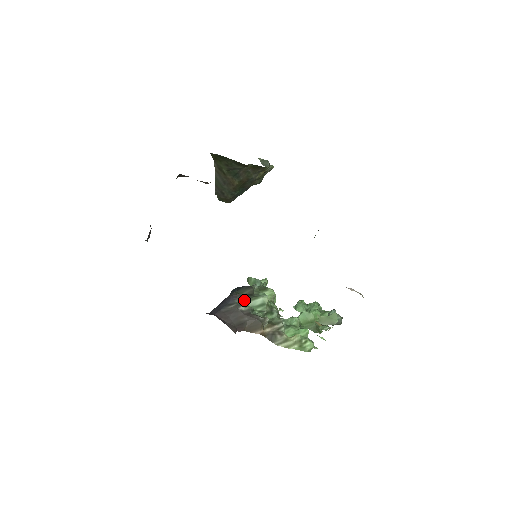
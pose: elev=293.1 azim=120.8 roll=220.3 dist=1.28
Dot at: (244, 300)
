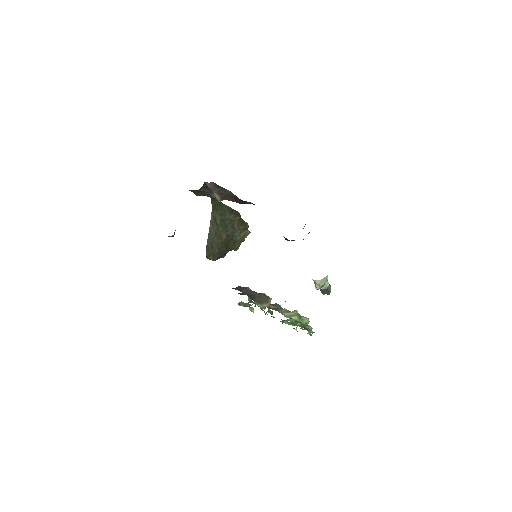
Dot at: occluded
